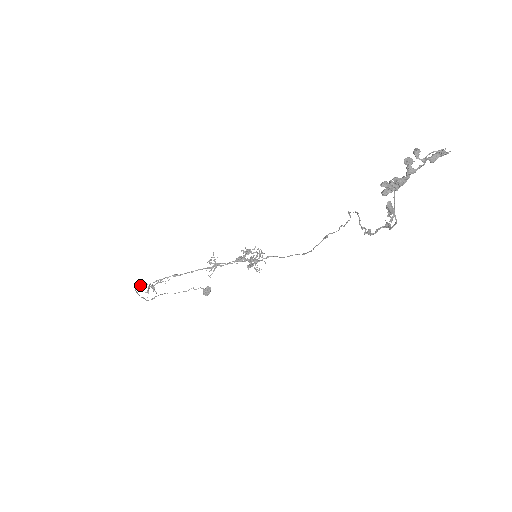
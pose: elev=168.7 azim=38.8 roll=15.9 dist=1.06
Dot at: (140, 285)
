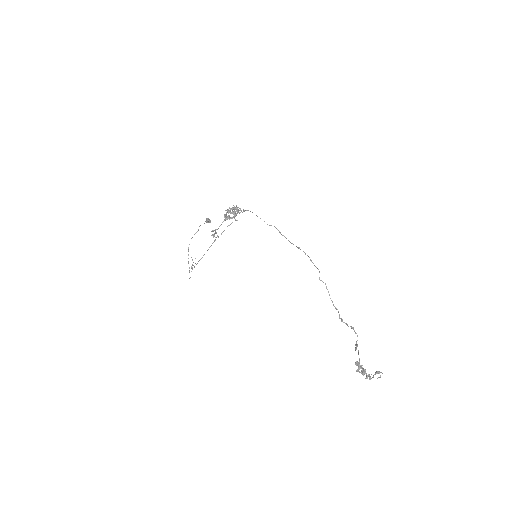
Dot at: (190, 277)
